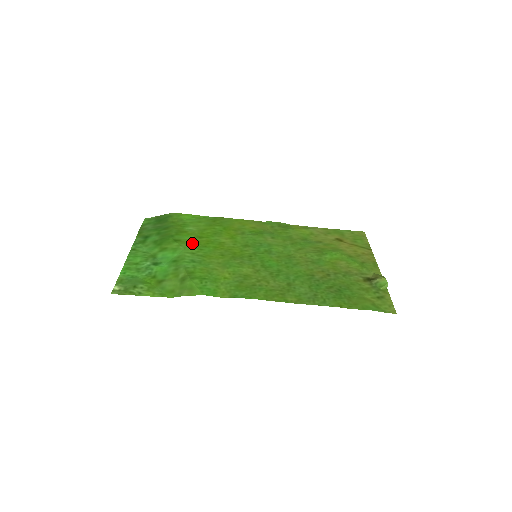
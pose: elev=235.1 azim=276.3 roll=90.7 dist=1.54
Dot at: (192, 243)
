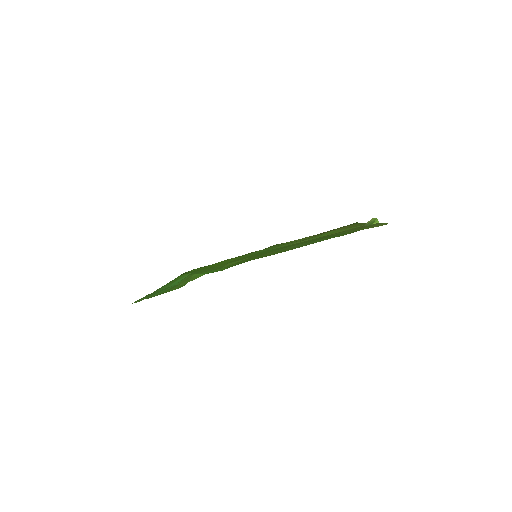
Dot at: (199, 270)
